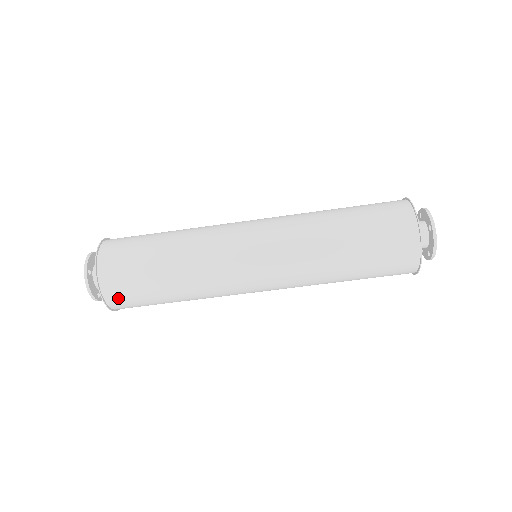
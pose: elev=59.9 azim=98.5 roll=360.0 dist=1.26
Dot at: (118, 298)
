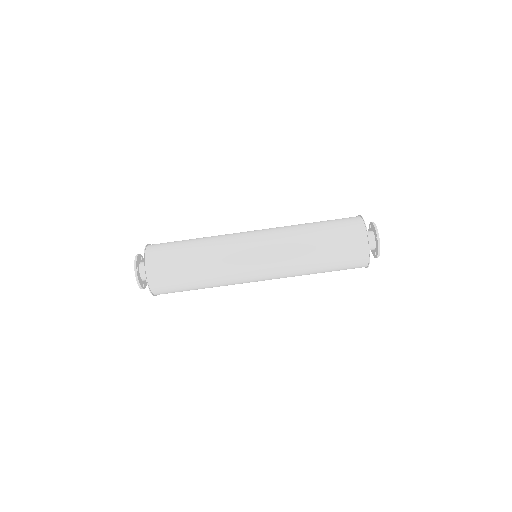
Dot at: (160, 287)
